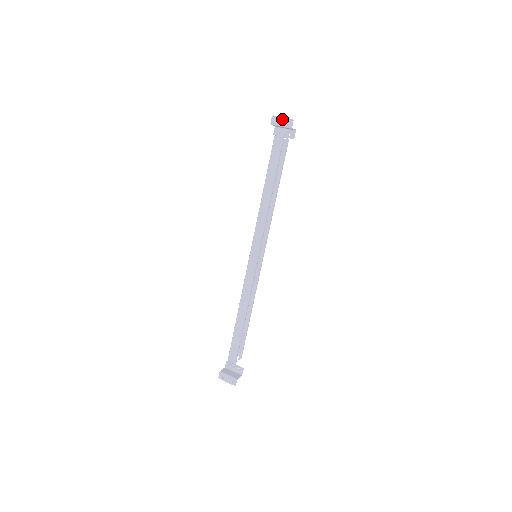
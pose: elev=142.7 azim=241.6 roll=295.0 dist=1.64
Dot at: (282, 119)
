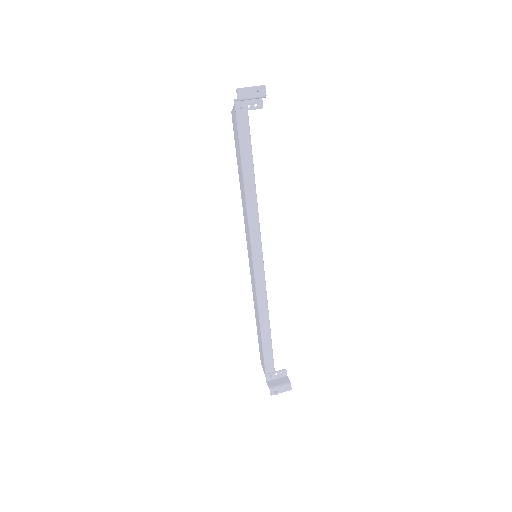
Dot at: (251, 89)
